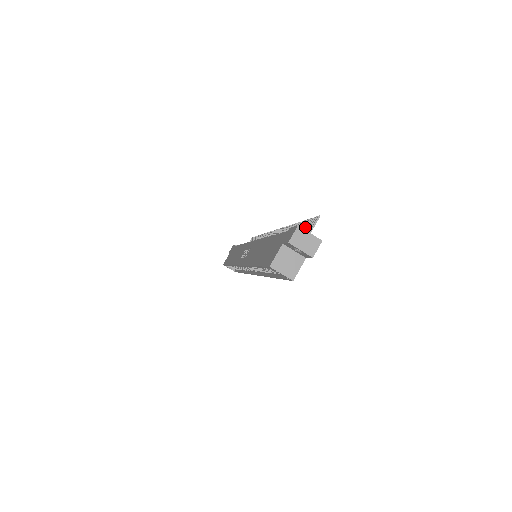
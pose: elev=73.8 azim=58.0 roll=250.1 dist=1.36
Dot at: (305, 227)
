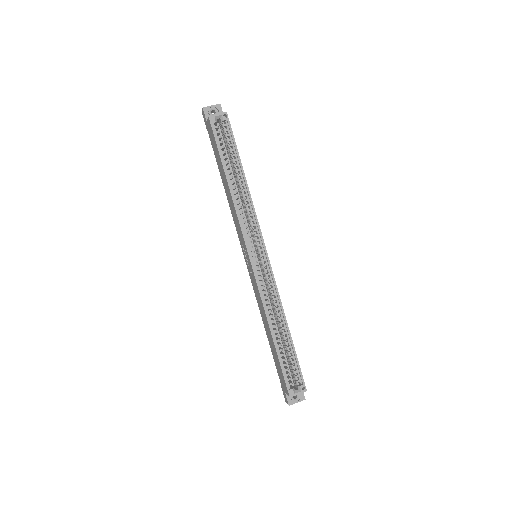
Dot at: occluded
